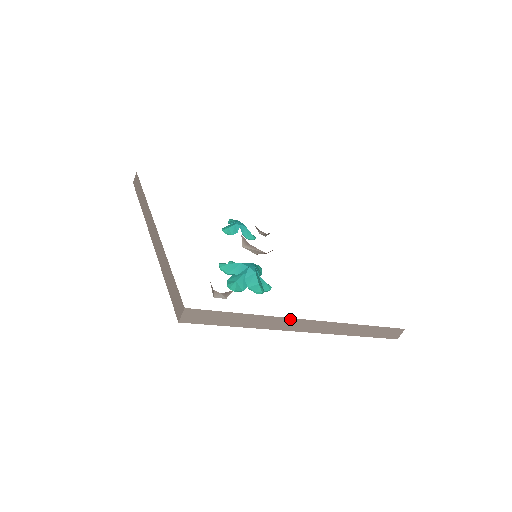
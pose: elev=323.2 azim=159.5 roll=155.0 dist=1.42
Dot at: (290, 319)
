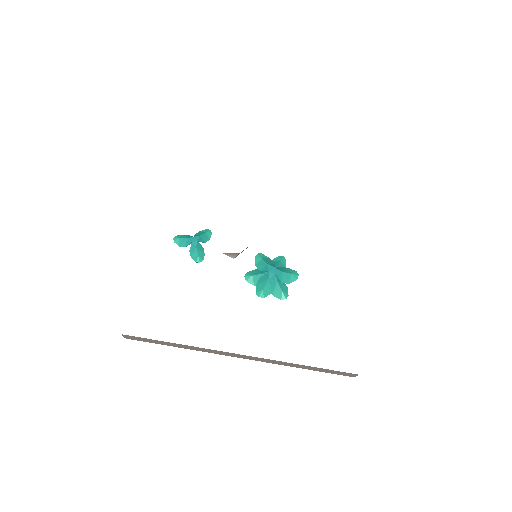
Dot at: occluded
